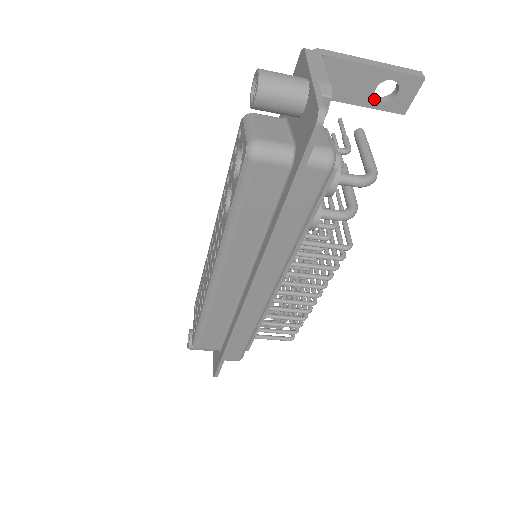
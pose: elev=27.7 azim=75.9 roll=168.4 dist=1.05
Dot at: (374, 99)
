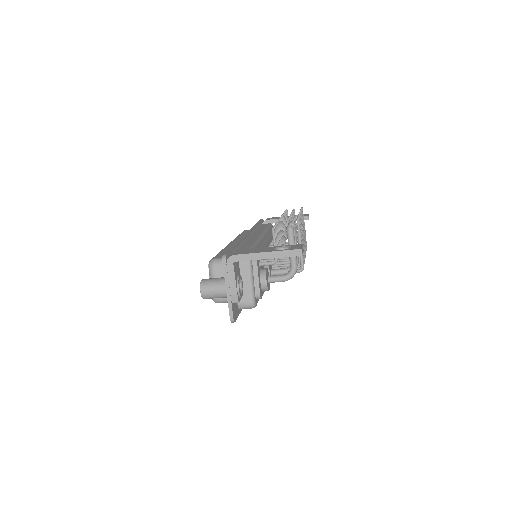
Dot at: occluded
